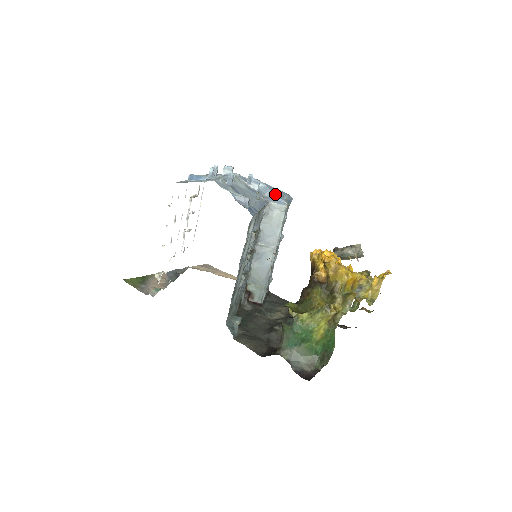
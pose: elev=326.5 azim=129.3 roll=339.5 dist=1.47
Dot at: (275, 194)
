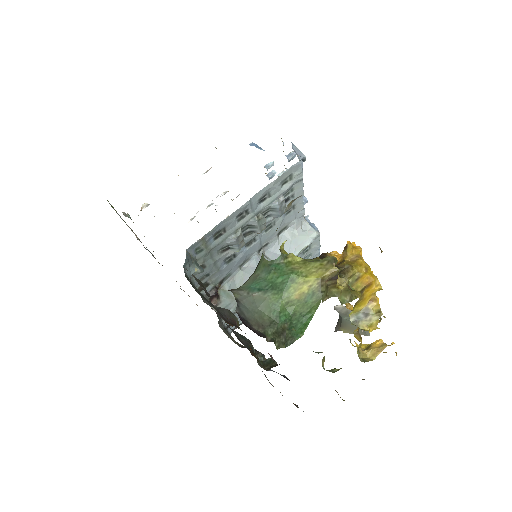
Dot at: occluded
